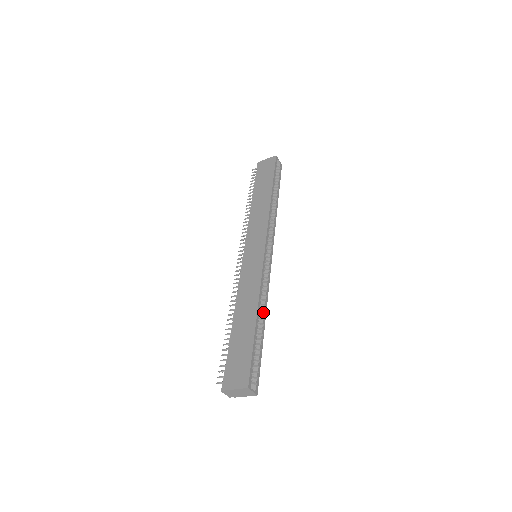
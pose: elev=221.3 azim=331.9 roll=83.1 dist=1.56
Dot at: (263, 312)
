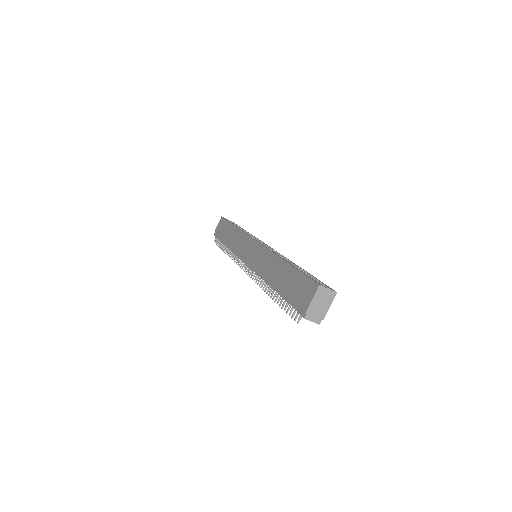
Dot at: occluded
